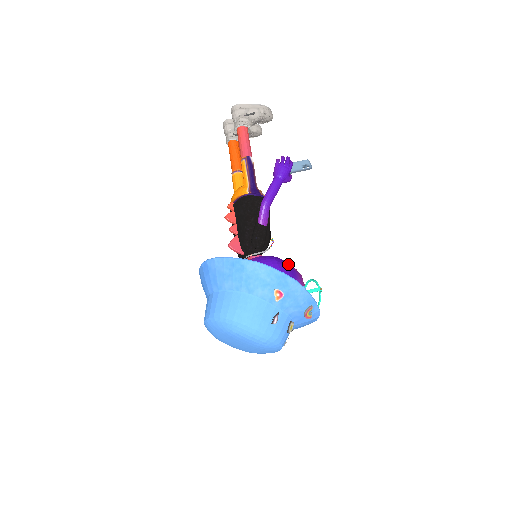
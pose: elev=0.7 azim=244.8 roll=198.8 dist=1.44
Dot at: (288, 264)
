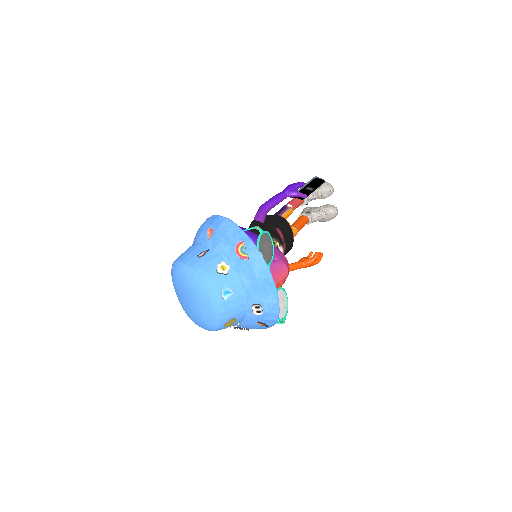
Dot at: occluded
